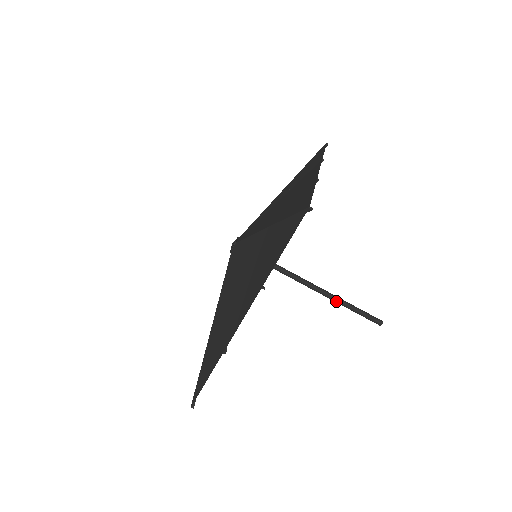
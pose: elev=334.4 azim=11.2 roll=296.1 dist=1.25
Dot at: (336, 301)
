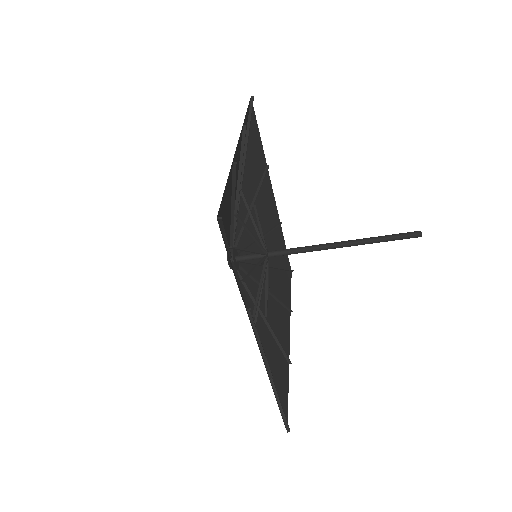
Dot at: (359, 244)
